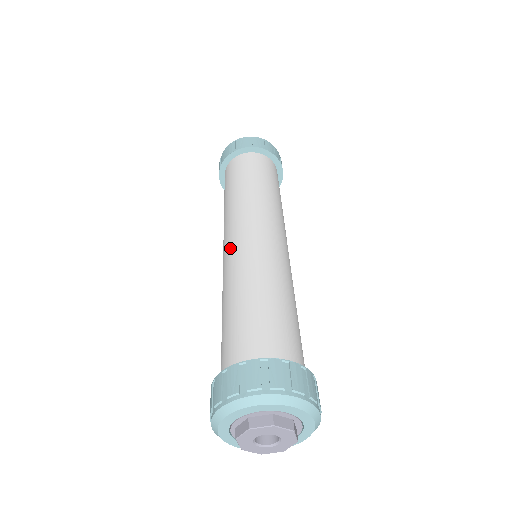
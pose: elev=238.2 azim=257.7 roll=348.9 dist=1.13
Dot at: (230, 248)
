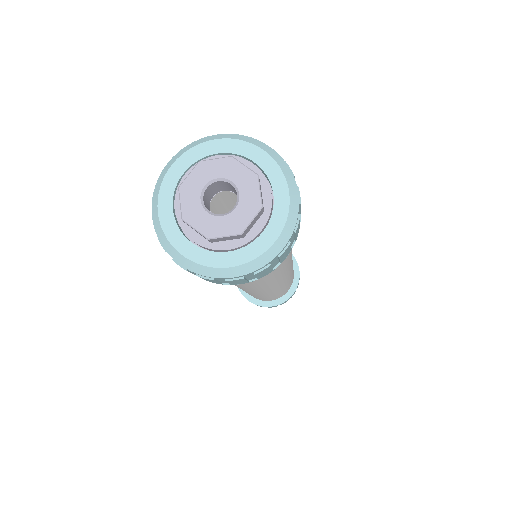
Dot at: occluded
